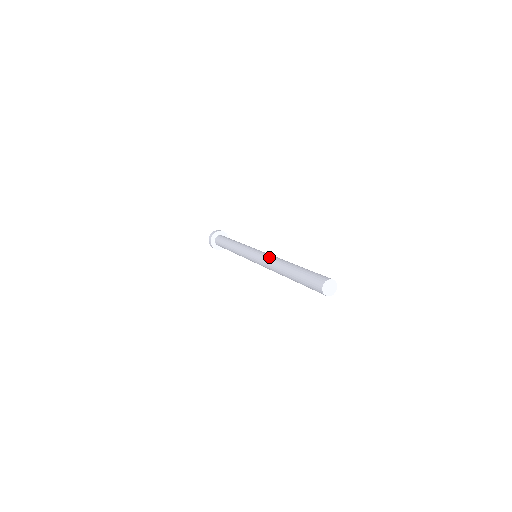
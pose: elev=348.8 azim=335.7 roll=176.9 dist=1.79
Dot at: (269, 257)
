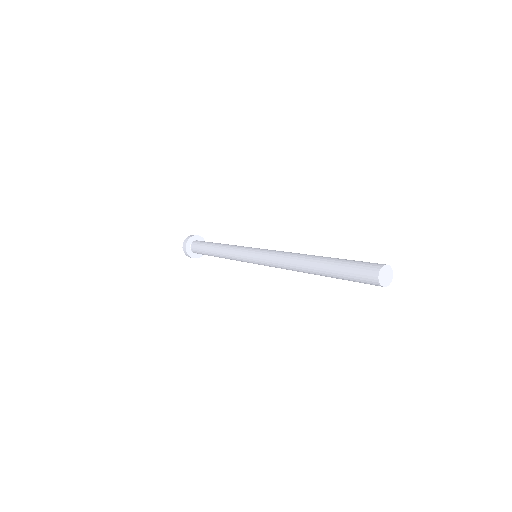
Dot at: (280, 253)
